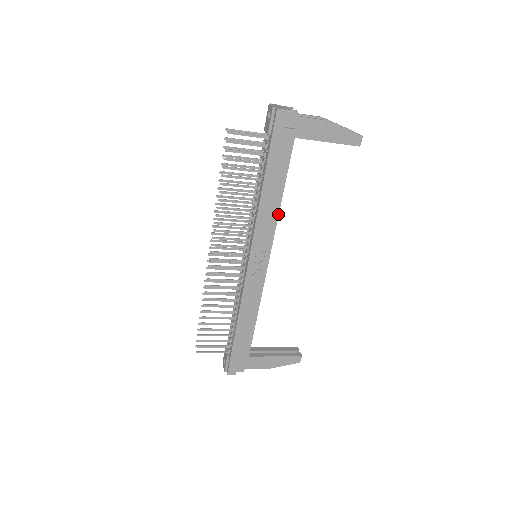
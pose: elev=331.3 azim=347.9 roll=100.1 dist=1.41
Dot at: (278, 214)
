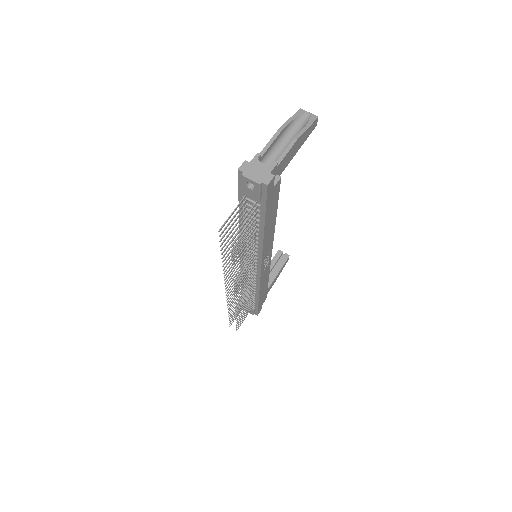
Dot at: (274, 229)
